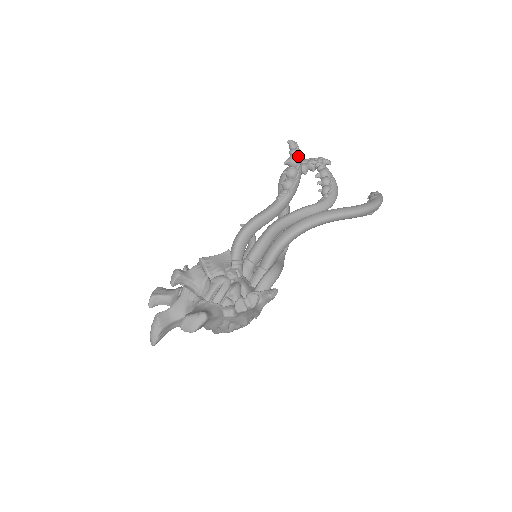
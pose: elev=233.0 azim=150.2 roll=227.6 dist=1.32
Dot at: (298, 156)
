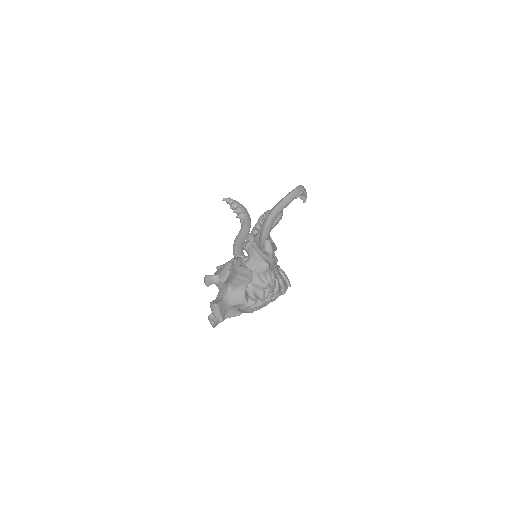
Dot at: (234, 201)
